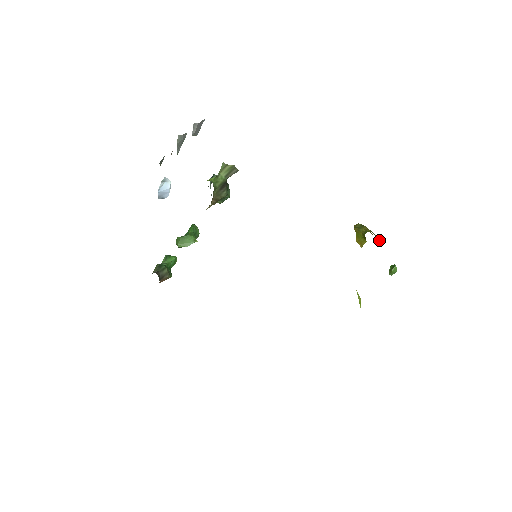
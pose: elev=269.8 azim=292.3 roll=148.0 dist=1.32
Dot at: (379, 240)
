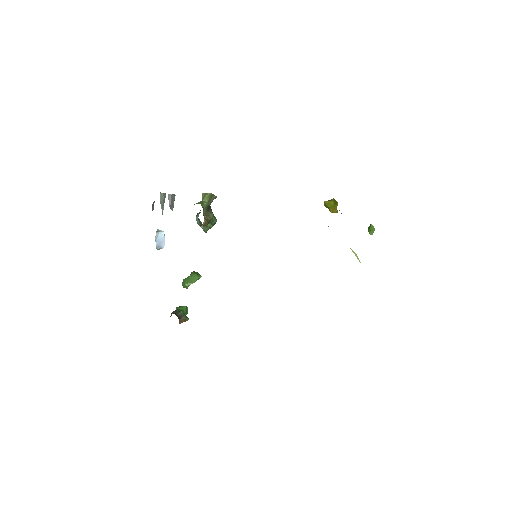
Dot at: occluded
